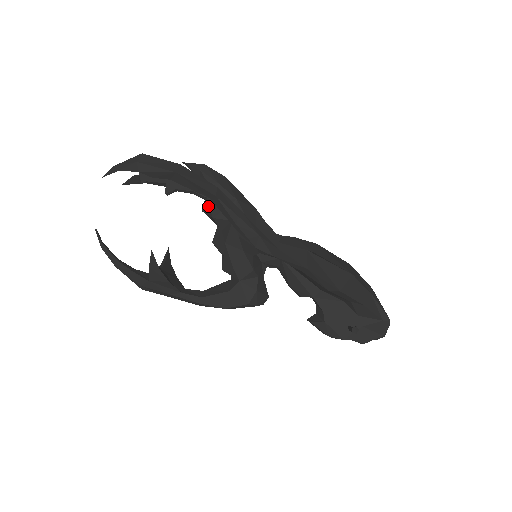
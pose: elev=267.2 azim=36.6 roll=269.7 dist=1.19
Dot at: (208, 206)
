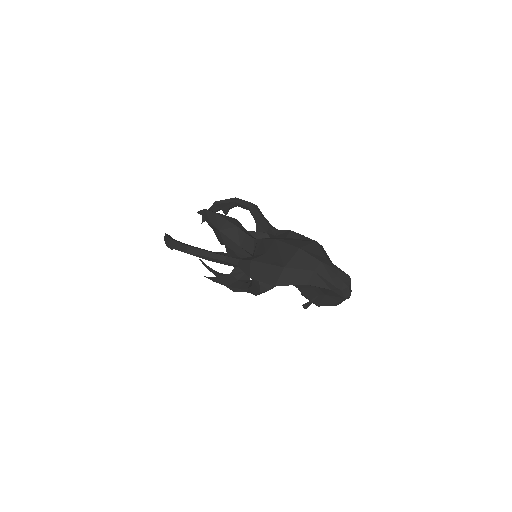
Dot at: occluded
